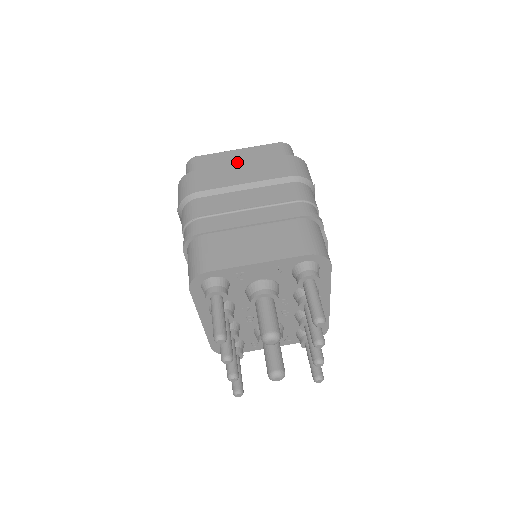
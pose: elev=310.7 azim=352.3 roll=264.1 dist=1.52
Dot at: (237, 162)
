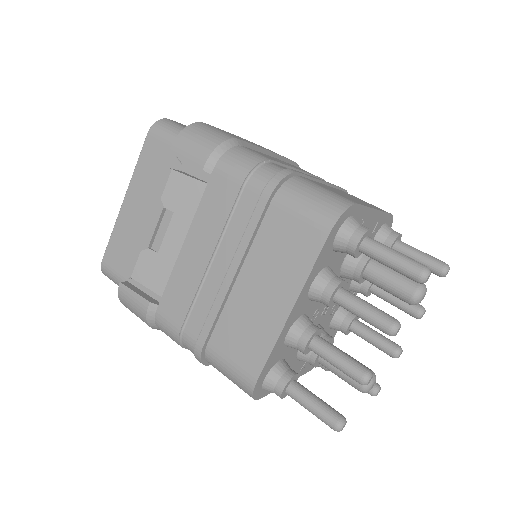
Dot at: occluded
